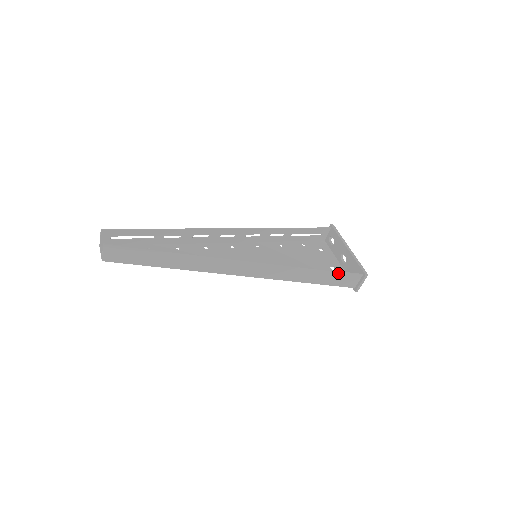
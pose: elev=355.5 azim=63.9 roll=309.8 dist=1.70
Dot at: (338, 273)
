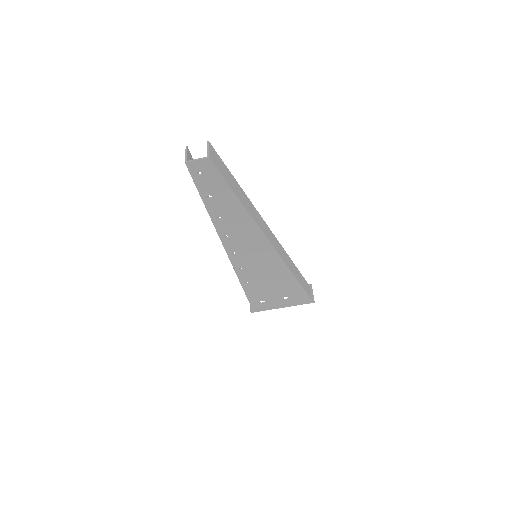
Dot at: (302, 276)
